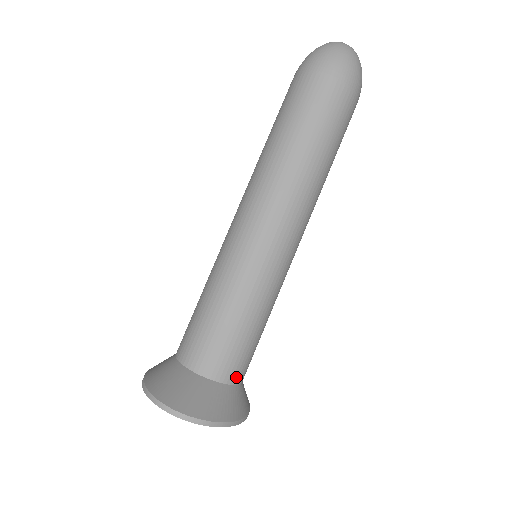
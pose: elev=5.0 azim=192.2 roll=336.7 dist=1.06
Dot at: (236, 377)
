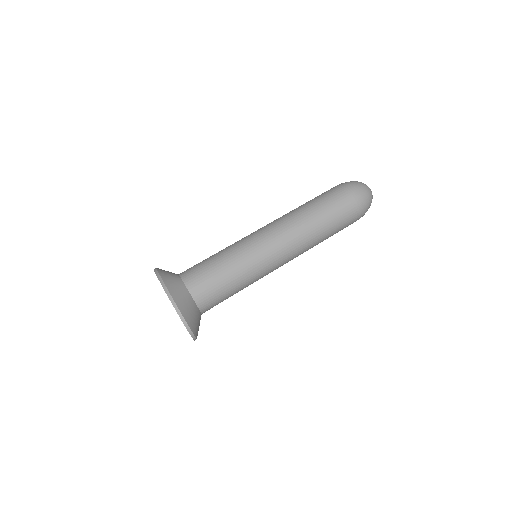
Dot at: occluded
